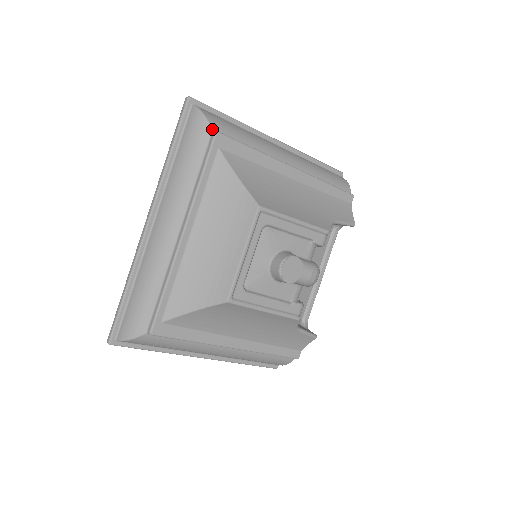
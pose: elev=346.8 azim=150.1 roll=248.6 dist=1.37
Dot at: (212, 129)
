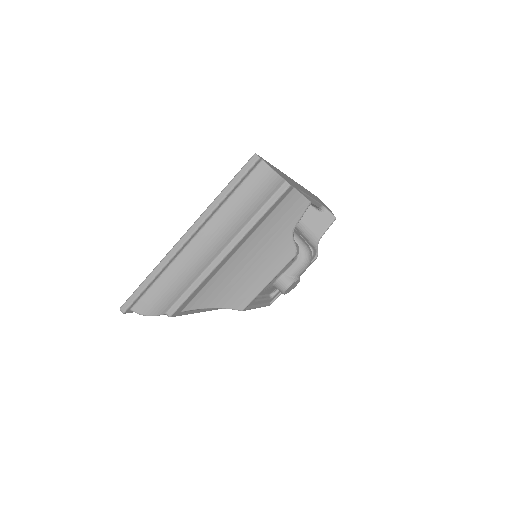
Dot at: (164, 314)
